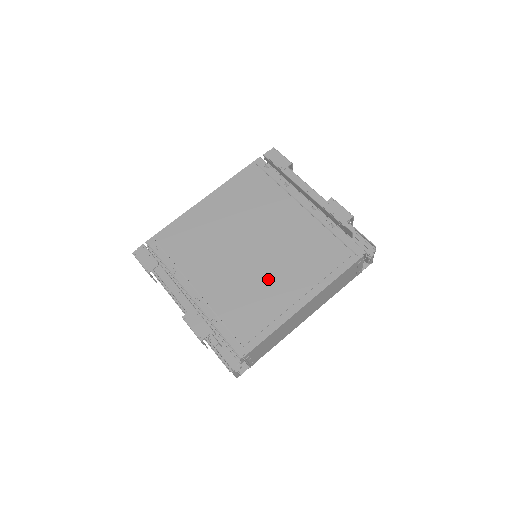
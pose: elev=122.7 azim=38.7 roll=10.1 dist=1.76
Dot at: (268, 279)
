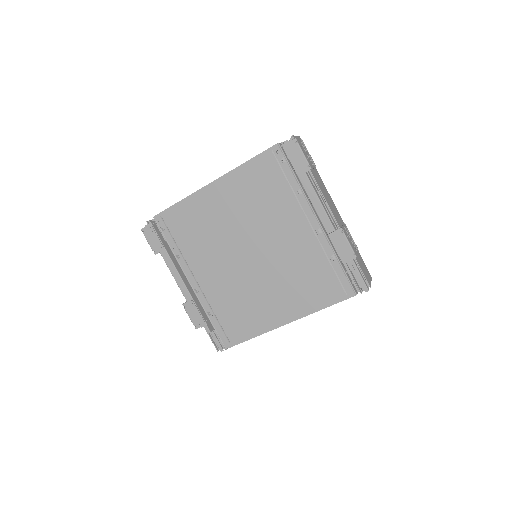
Dot at: (260, 291)
